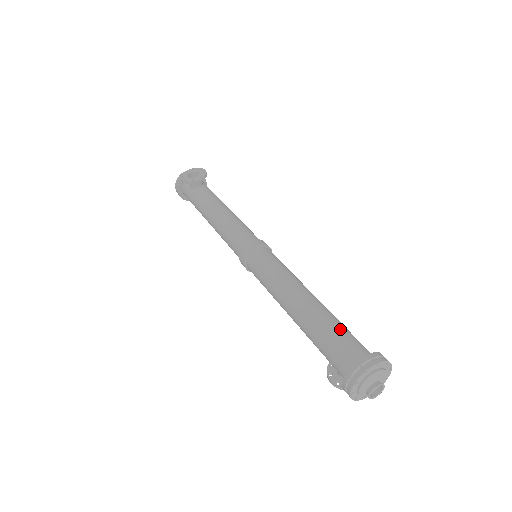
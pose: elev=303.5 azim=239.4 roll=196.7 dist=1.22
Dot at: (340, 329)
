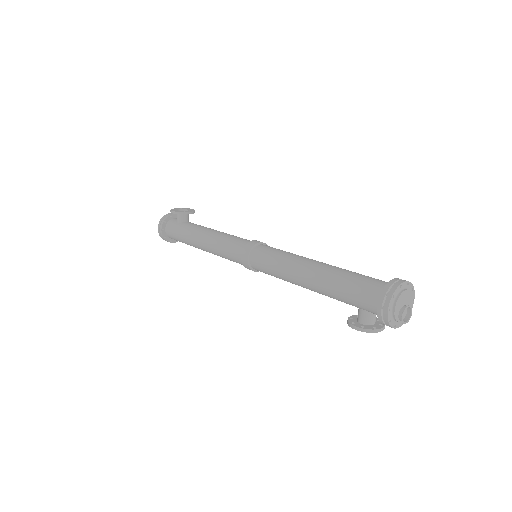
Dot at: occluded
